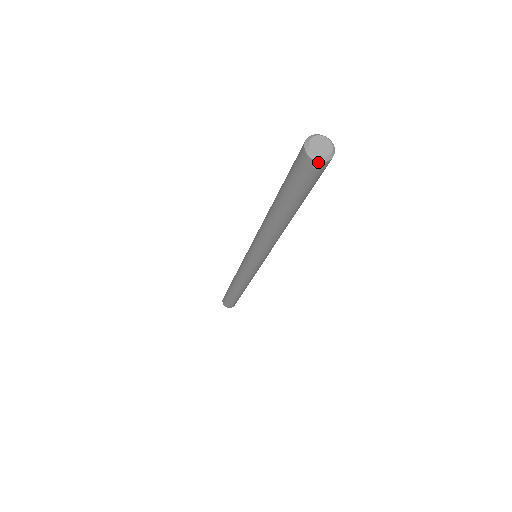
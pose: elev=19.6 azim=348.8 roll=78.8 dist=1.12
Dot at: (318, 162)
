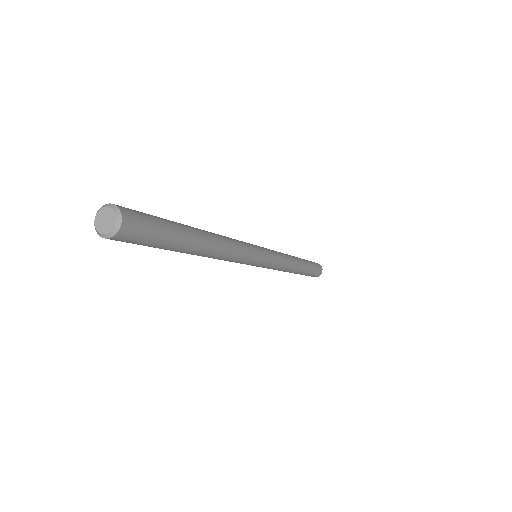
Dot at: (98, 233)
